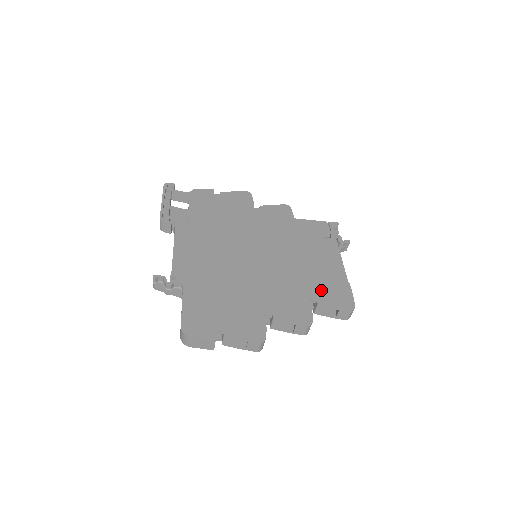
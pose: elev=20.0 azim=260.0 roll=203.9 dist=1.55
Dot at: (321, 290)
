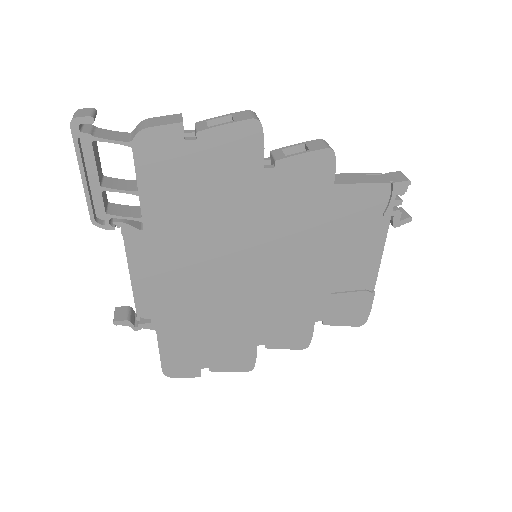
Dot at: (333, 308)
